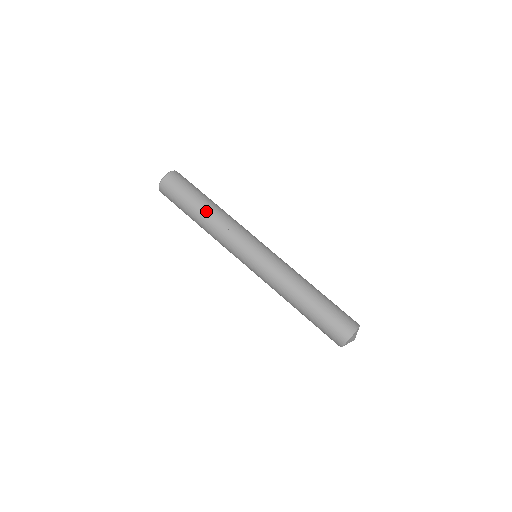
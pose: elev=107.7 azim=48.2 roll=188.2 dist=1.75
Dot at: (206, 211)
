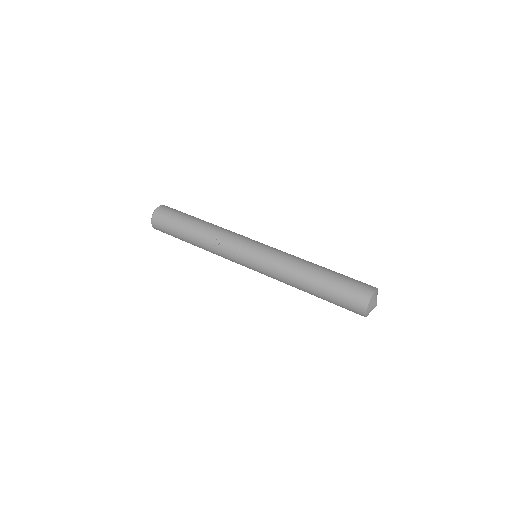
Dot at: (195, 234)
